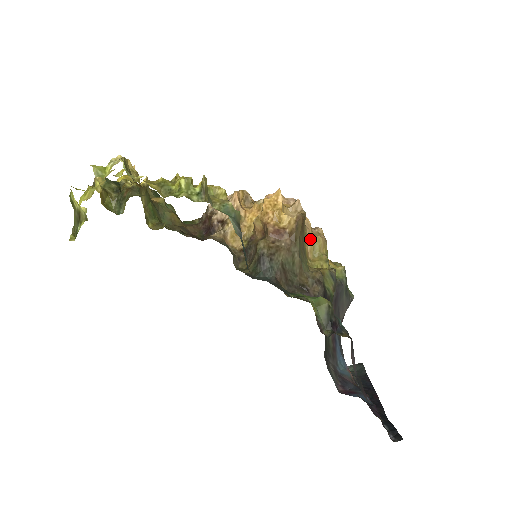
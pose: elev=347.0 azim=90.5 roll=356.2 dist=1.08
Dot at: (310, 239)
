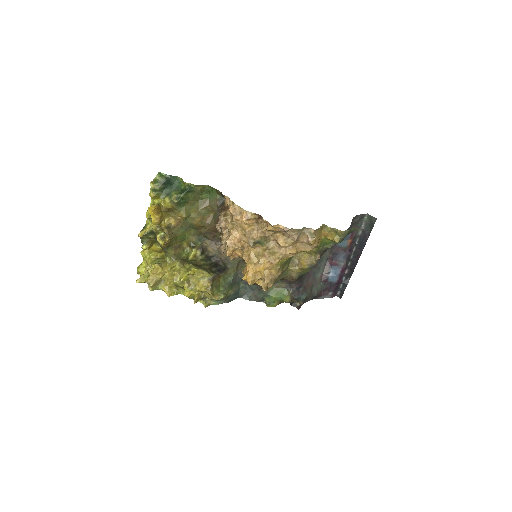
Dot at: occluded
